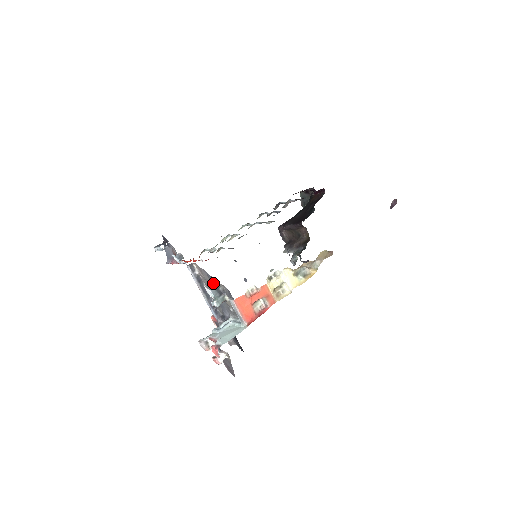
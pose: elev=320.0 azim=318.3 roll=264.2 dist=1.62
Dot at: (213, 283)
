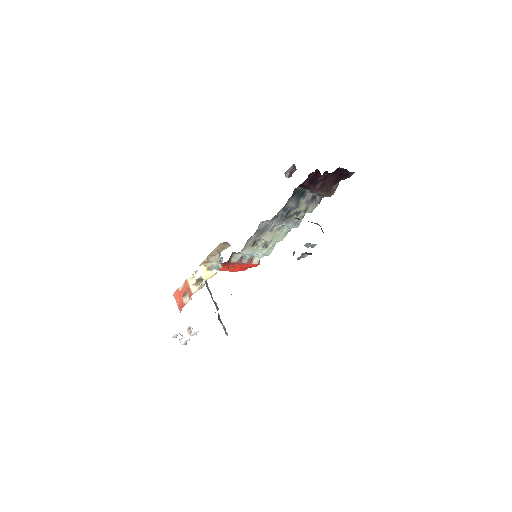
Dot at: occluded
